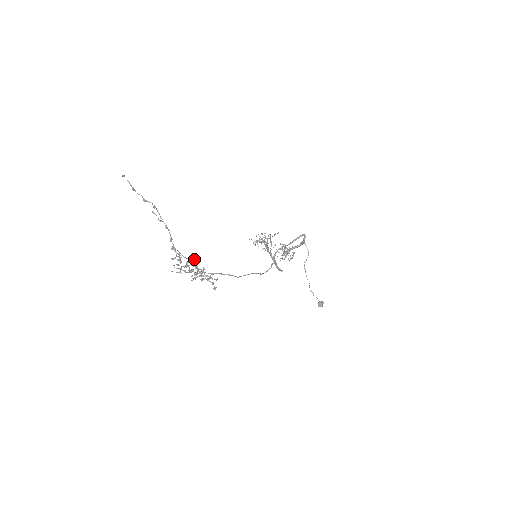
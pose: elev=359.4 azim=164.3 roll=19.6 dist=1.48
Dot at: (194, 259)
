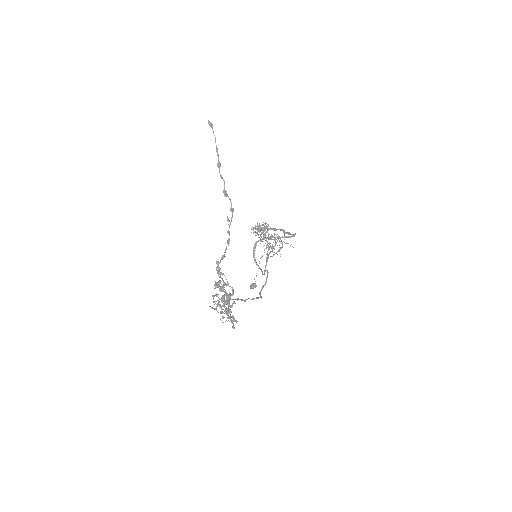
Dot at: (233, 291)
